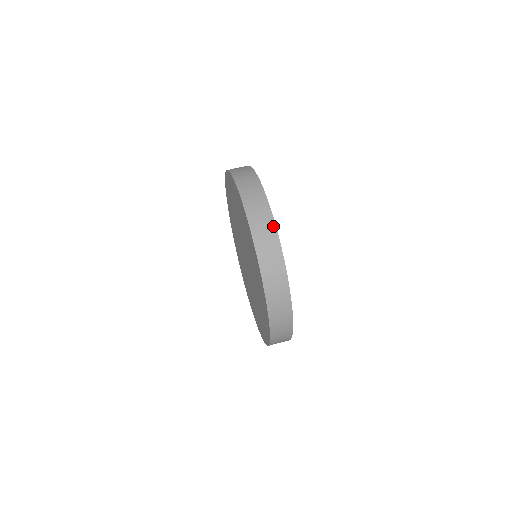
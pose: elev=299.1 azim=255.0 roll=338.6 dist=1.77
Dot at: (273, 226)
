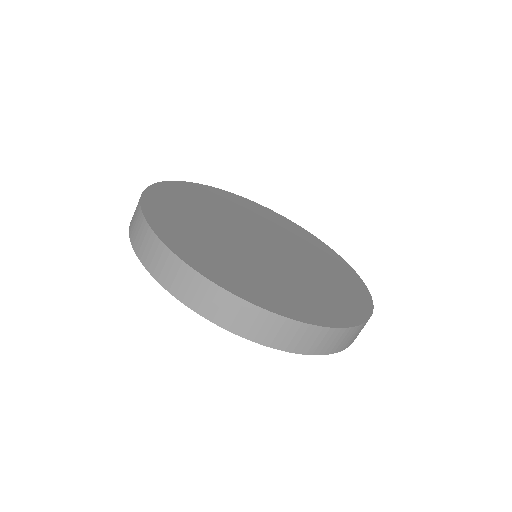
Dot at: (300, 326)
